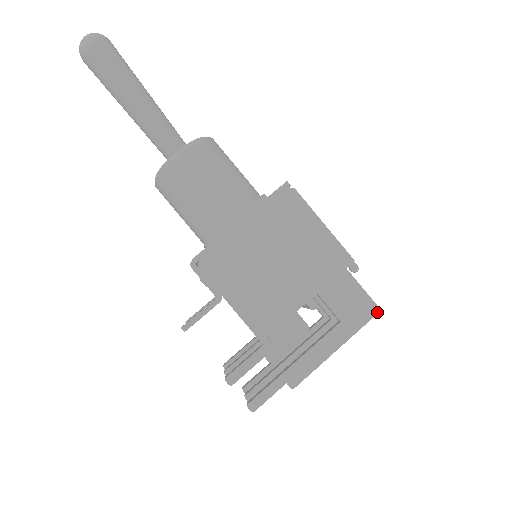
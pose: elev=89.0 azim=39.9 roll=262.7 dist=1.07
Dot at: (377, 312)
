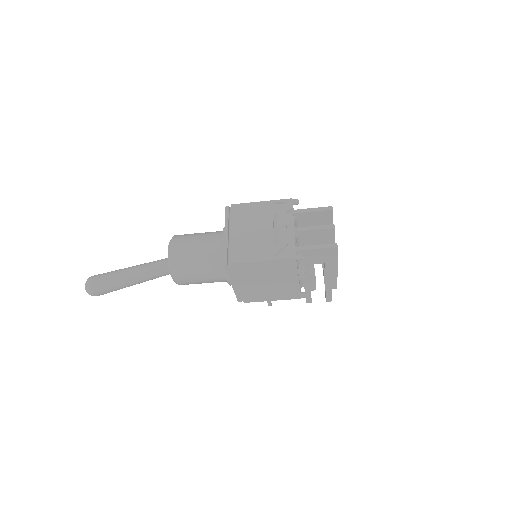
Dot at: (337, 249)
